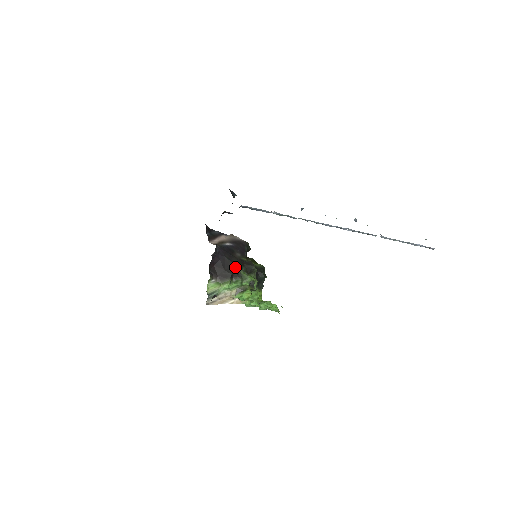
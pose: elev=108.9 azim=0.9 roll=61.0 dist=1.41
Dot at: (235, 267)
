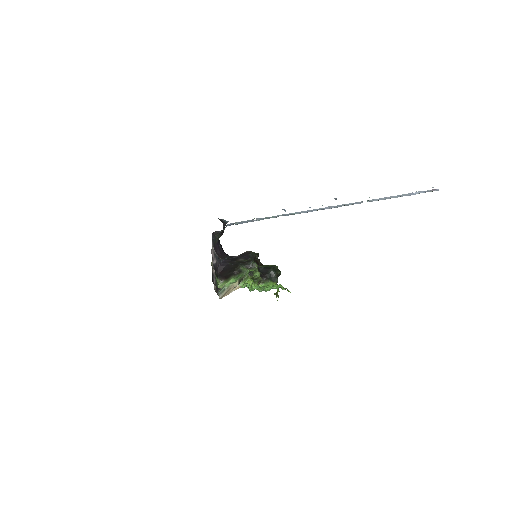
Dot at: (236, 267)
